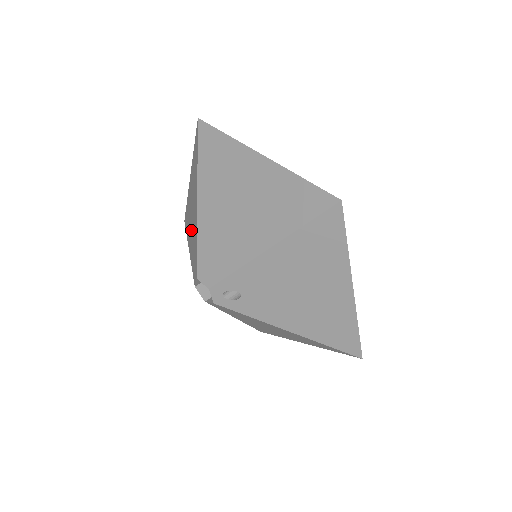
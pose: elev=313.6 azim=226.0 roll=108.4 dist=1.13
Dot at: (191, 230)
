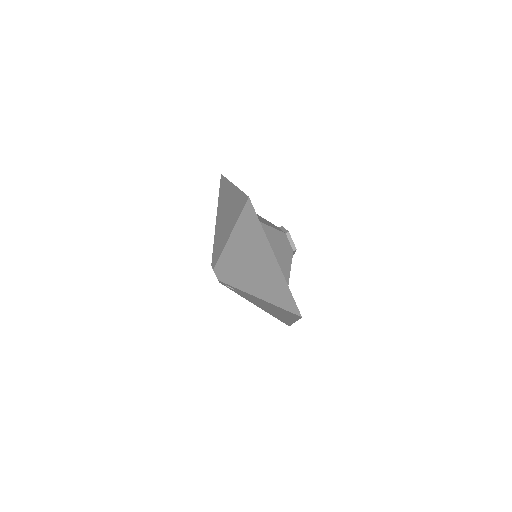
Dot at: (221, 222)
